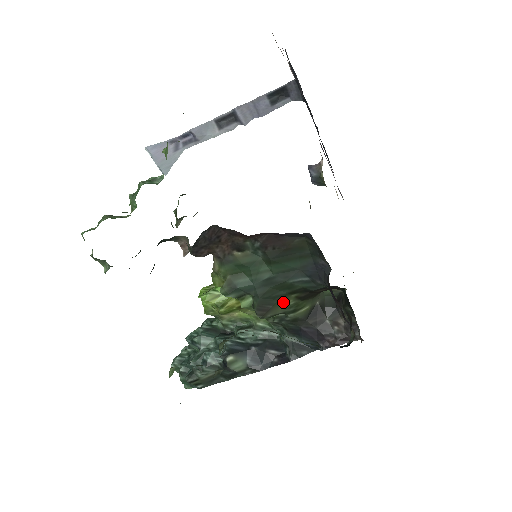
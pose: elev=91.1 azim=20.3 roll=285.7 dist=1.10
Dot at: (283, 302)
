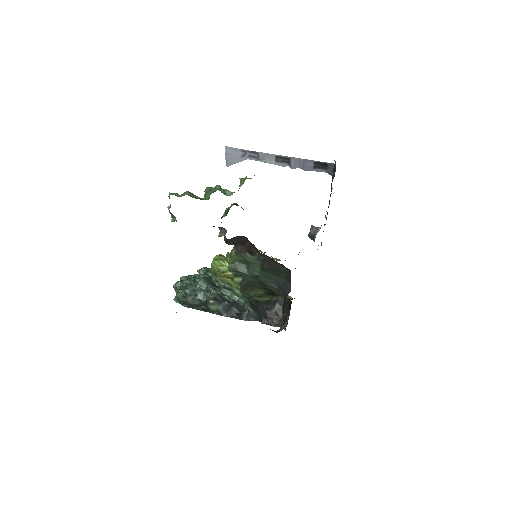
Dot at: (257, 290)
